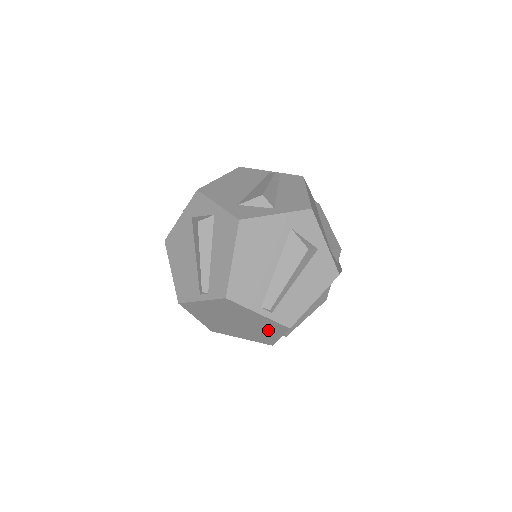
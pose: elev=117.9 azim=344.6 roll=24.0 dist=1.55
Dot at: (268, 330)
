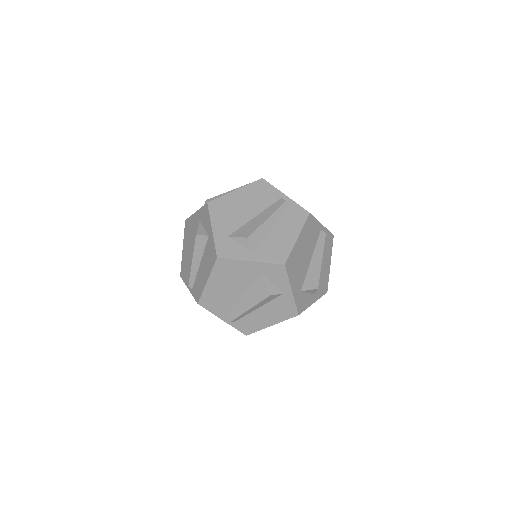
Dot at: occluded
